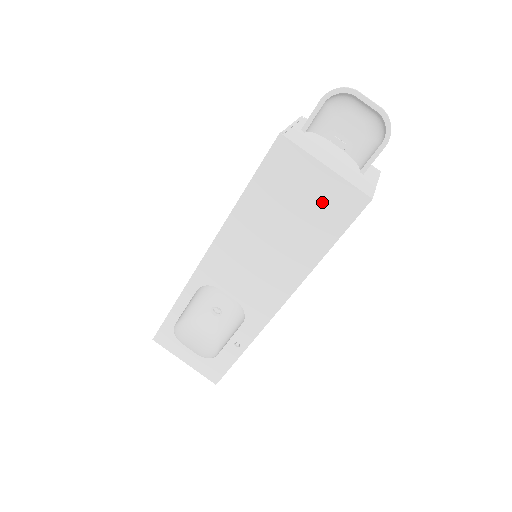
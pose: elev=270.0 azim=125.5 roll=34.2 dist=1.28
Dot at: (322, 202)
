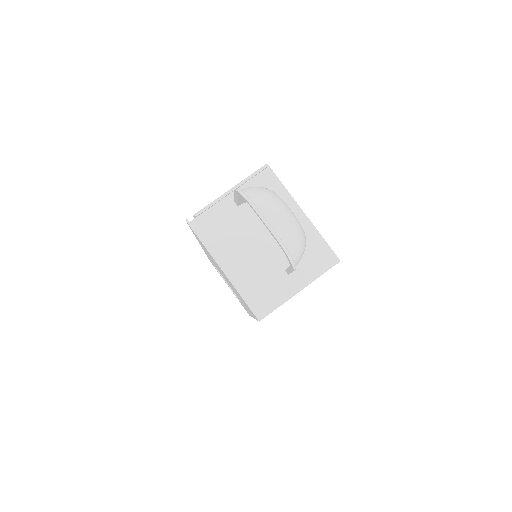
Dot at: occluded
